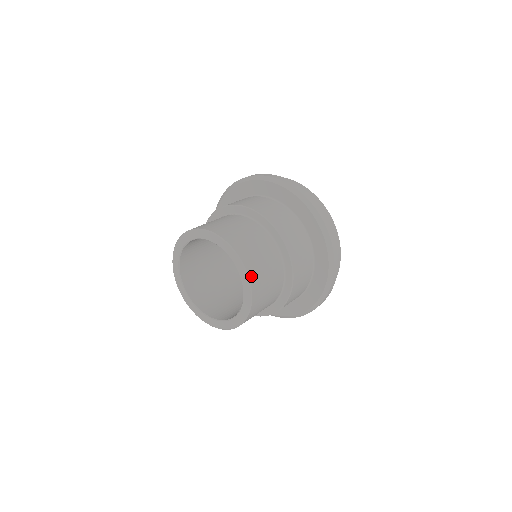
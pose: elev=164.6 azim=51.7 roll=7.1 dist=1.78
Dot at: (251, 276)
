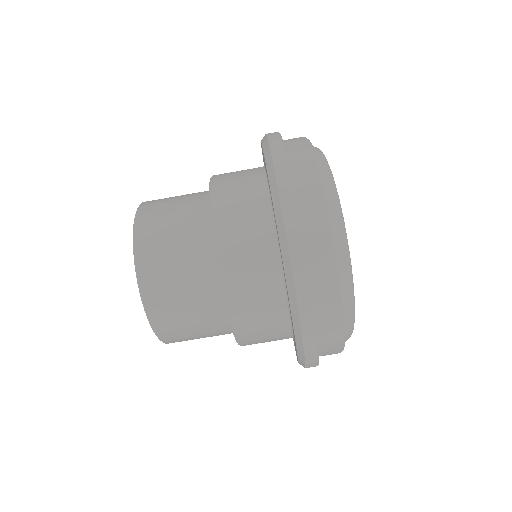
Dot at: (152, 314)
